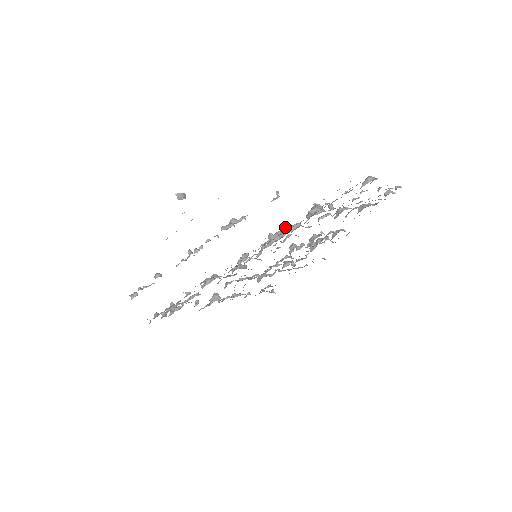
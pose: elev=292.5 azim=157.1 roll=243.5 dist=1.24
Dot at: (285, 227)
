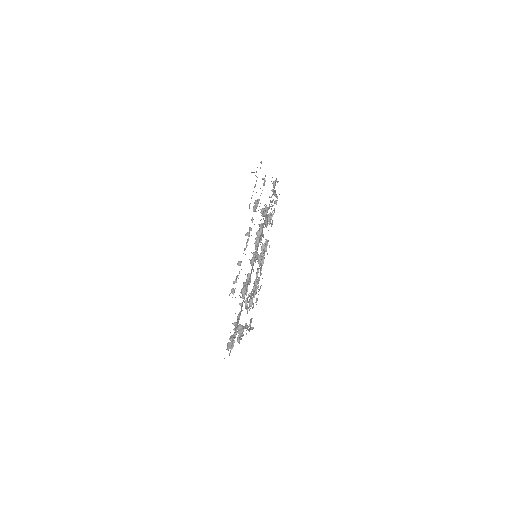
Dot at: (261, 224)
